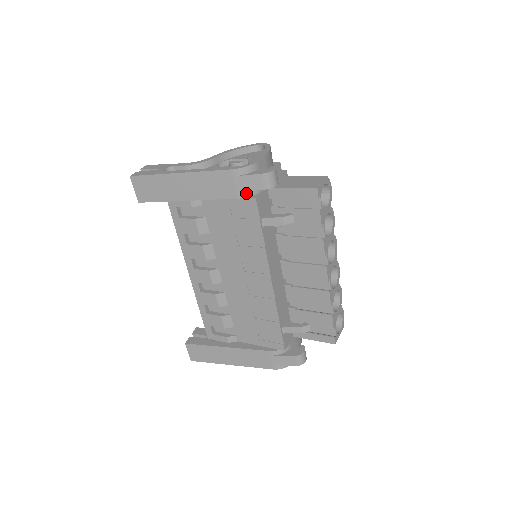
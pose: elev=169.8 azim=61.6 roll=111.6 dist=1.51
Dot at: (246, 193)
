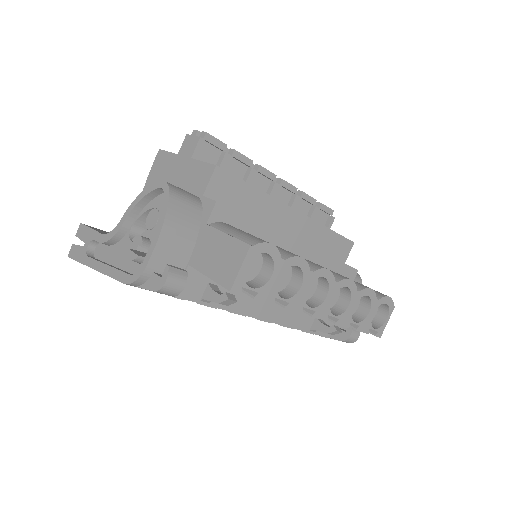
Dot at: occluded
